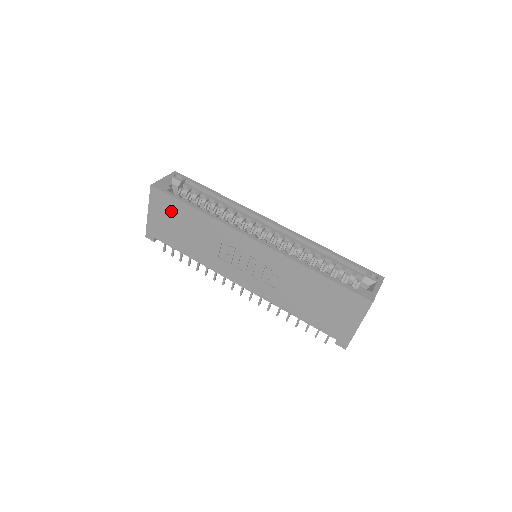
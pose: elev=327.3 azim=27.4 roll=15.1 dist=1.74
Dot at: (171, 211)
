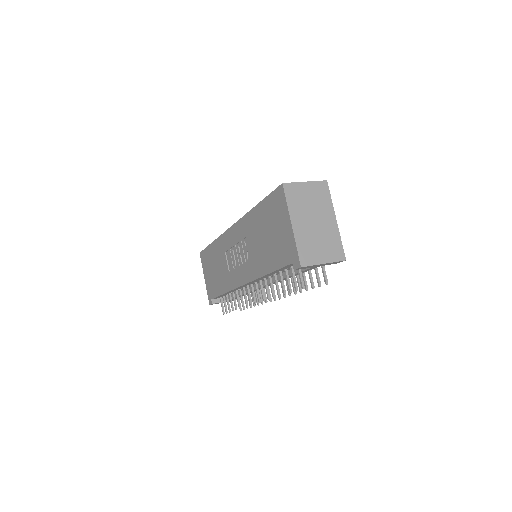
Dot at: (208, 262)
